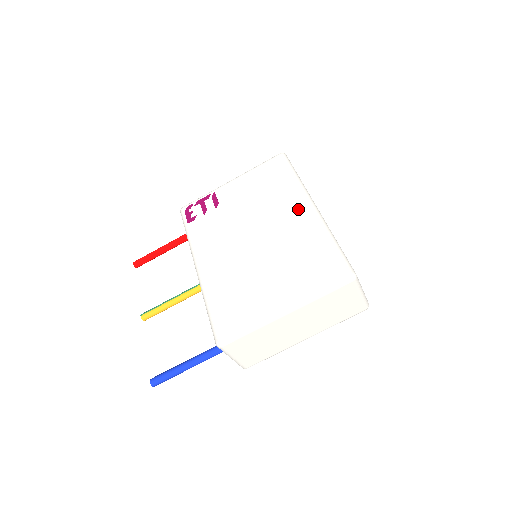
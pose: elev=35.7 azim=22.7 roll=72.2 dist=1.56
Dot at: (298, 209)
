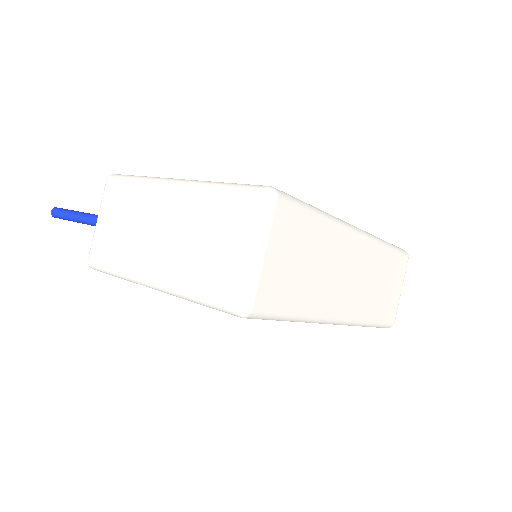
Dot at: occluded
